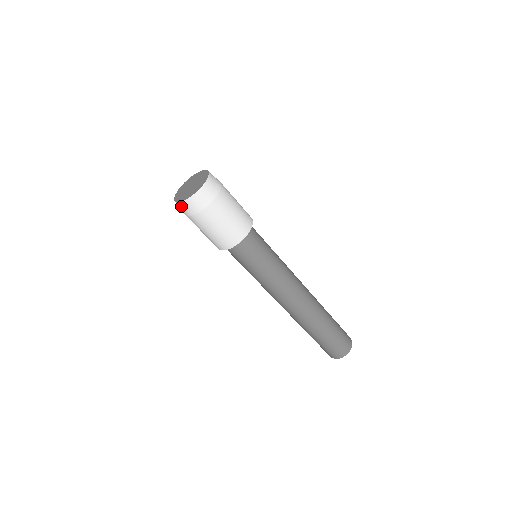
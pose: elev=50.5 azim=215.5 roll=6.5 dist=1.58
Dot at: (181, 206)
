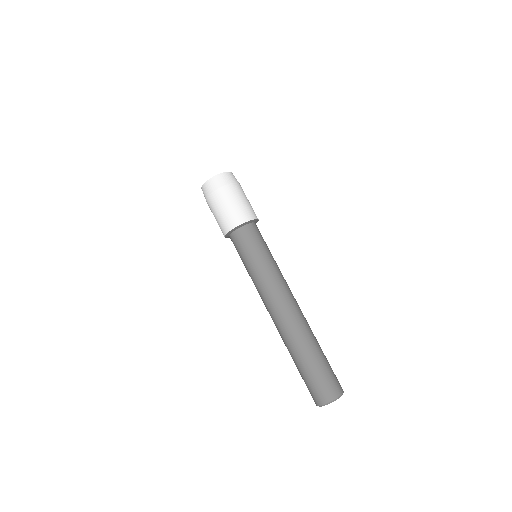
Dot at: (217, 178)
